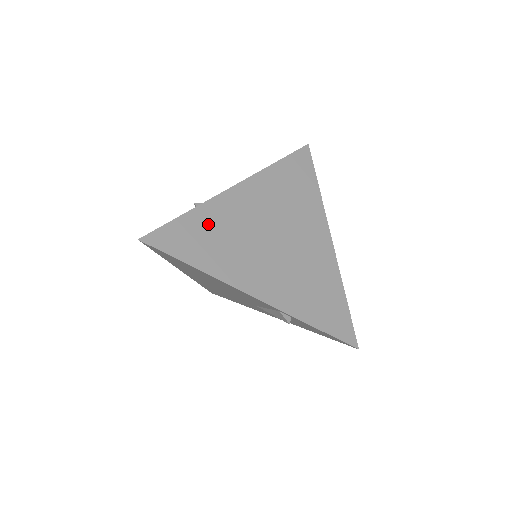
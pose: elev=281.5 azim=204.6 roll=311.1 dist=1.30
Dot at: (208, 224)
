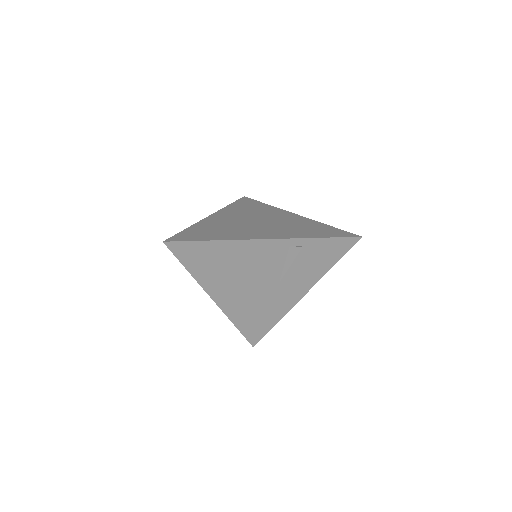
Dot at: (205, 228)
